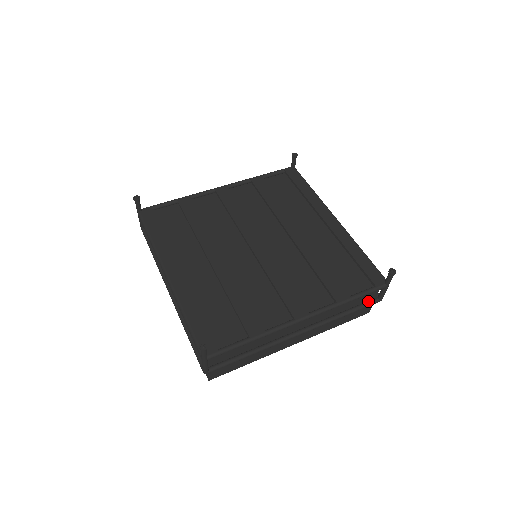
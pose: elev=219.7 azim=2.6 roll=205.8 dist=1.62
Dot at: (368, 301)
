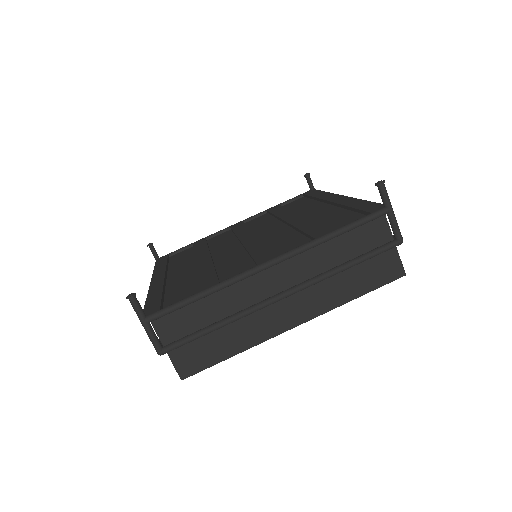
Dot at: (380, 245)
